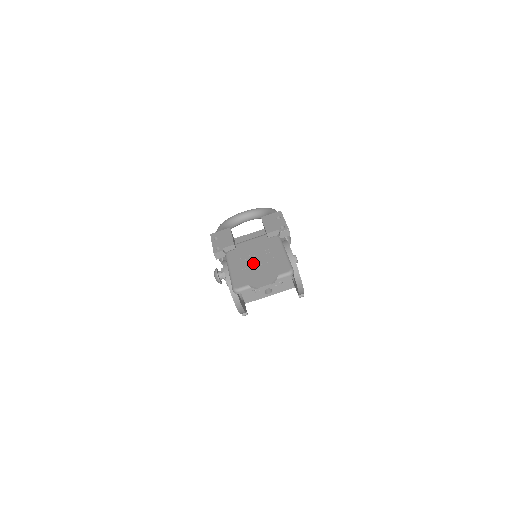
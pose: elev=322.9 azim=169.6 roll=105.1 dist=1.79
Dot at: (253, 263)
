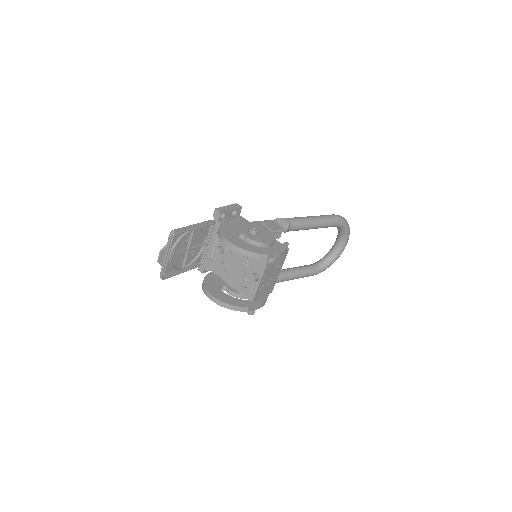
Dot at: occluded
